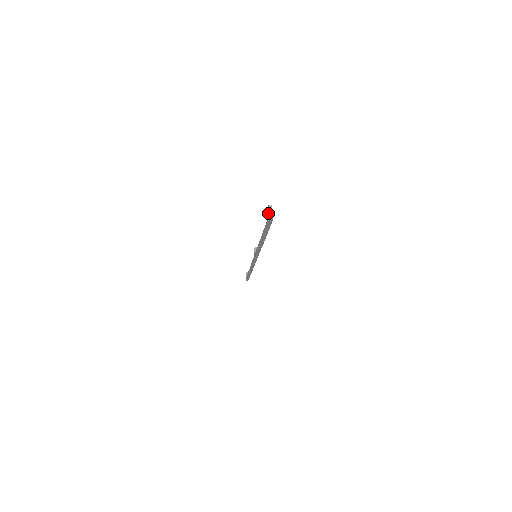
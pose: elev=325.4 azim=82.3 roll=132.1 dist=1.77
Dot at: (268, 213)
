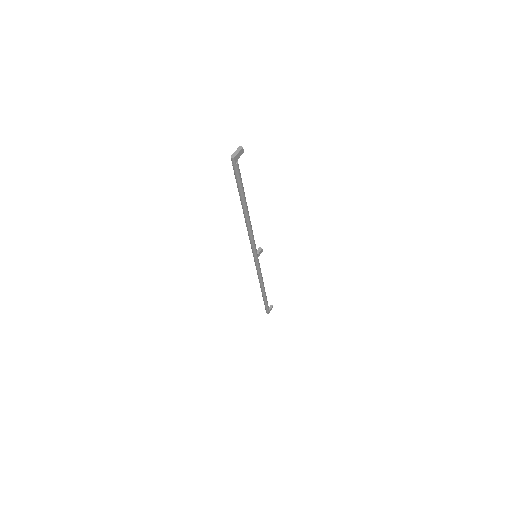
Dot at: occluded
